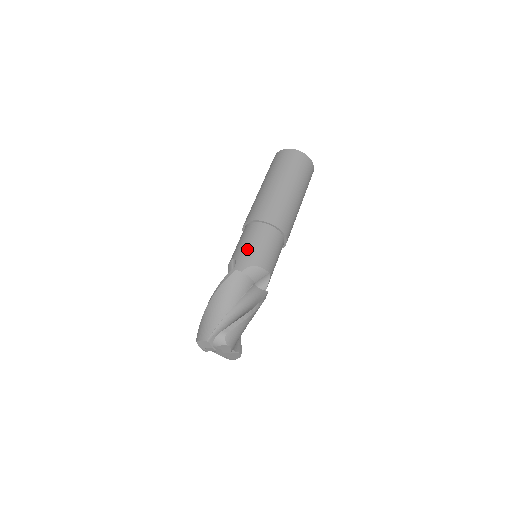
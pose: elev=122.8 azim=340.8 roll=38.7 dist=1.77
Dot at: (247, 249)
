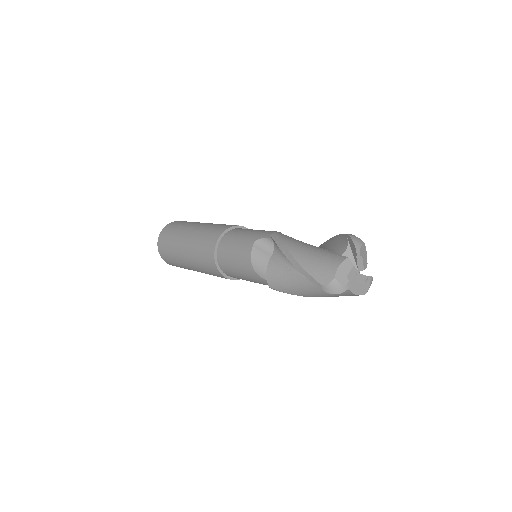
Dot at: (255, 232)
